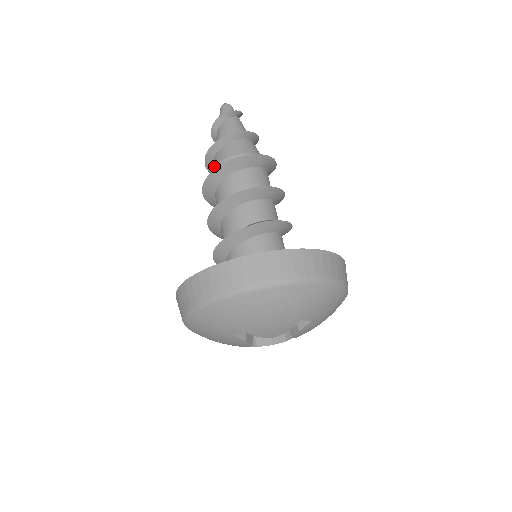
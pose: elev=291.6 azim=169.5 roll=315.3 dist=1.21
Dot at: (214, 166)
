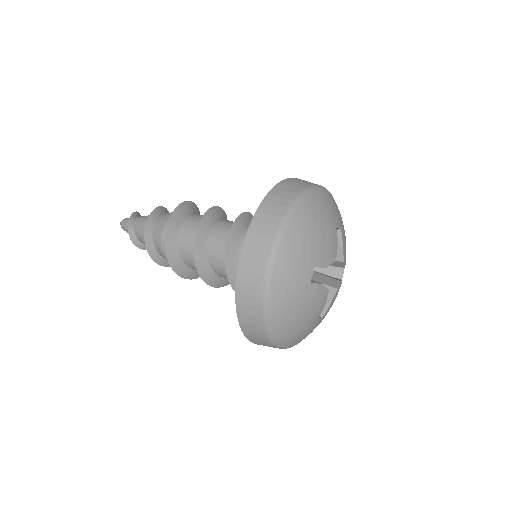
Dot at: (160, 242)
